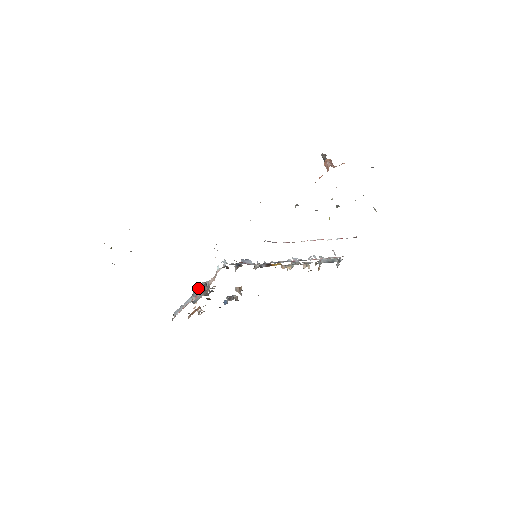
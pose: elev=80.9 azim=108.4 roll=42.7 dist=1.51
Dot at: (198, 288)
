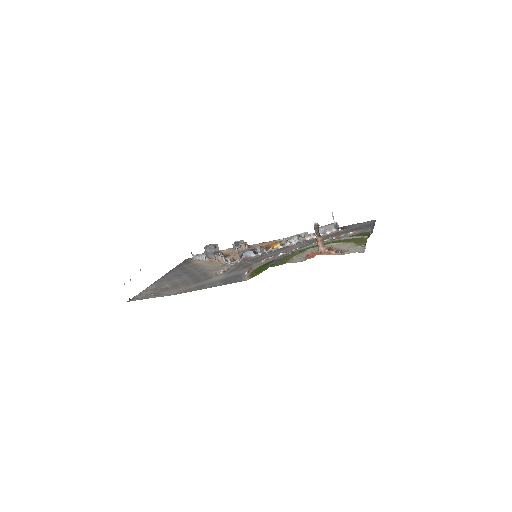
Dot at: (208, 248)
